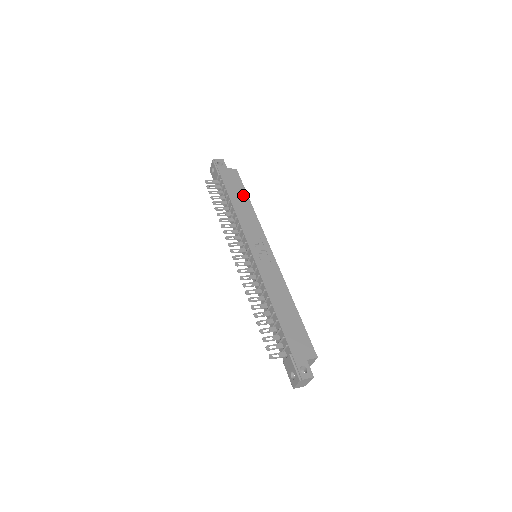
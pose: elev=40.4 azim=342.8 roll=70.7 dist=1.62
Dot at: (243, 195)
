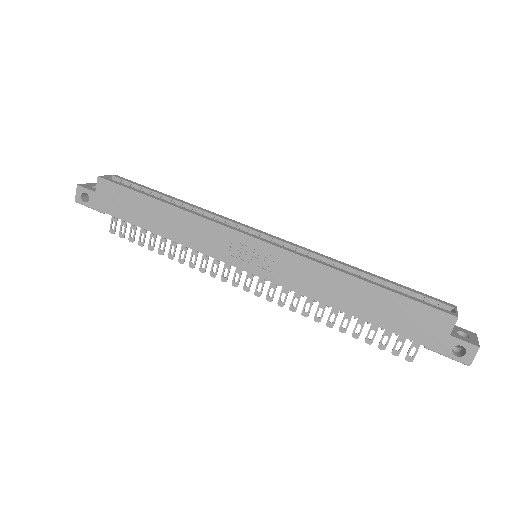
Dot at: (149, 205)
